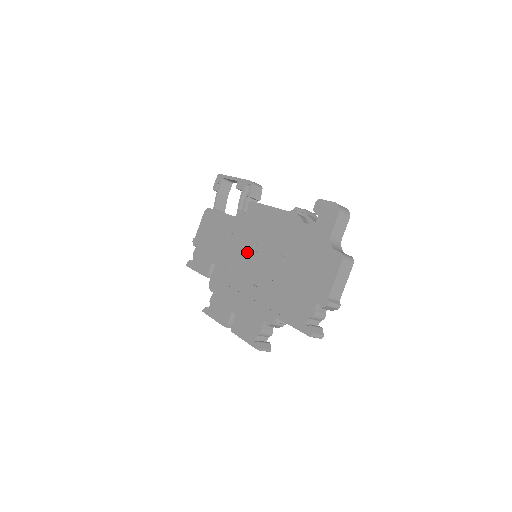
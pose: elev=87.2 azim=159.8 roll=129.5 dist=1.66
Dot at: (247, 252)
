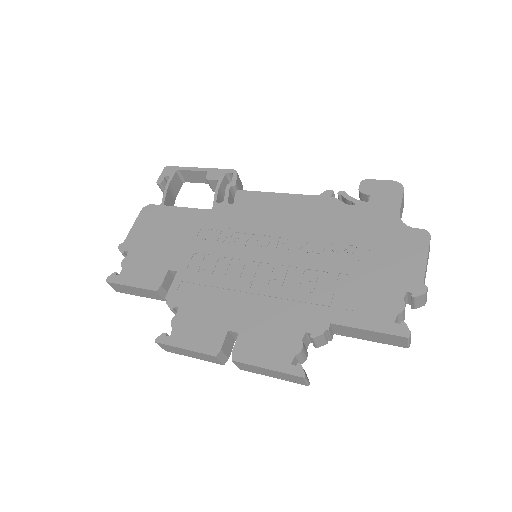
Dot at: (246, 248)
